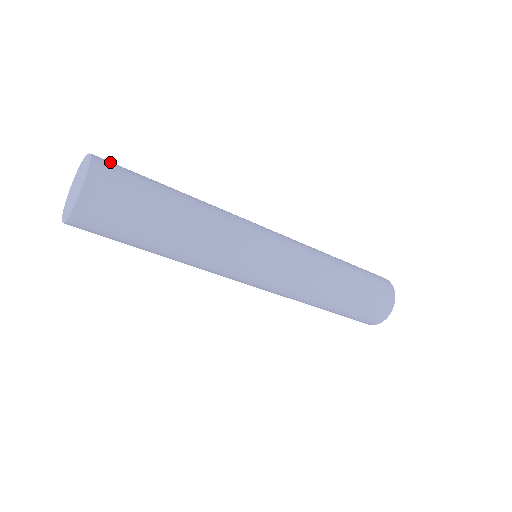
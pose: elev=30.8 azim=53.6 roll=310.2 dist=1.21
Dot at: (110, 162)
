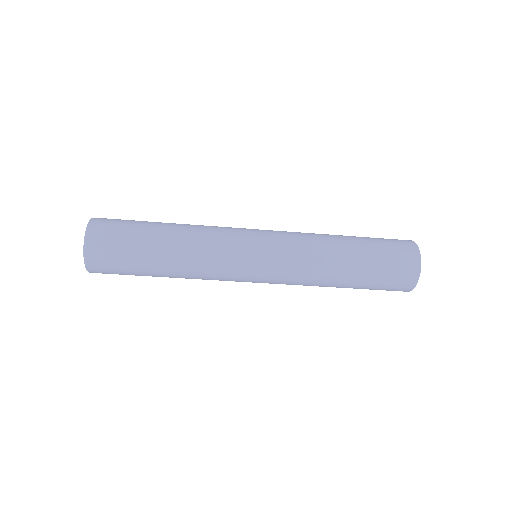
Dot at: (104, 225)
